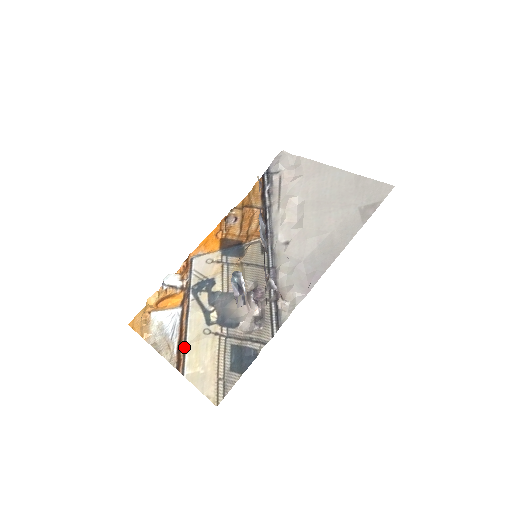
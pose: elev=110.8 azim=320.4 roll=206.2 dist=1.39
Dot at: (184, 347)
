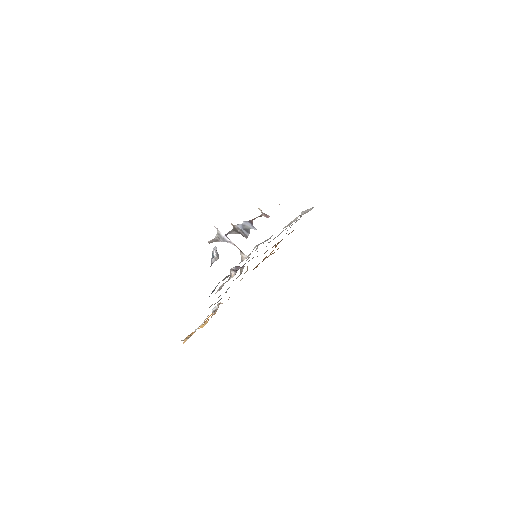
Dot at: occluded
